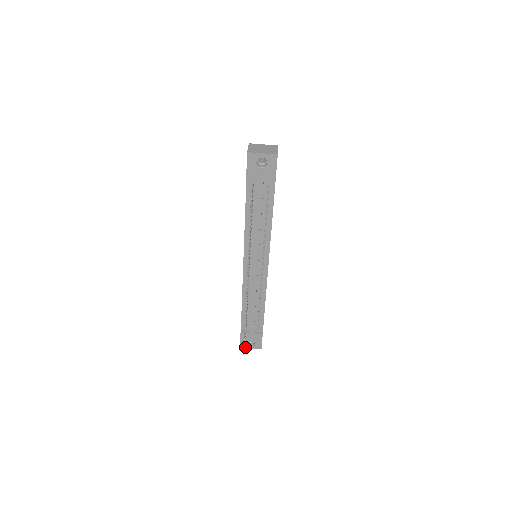
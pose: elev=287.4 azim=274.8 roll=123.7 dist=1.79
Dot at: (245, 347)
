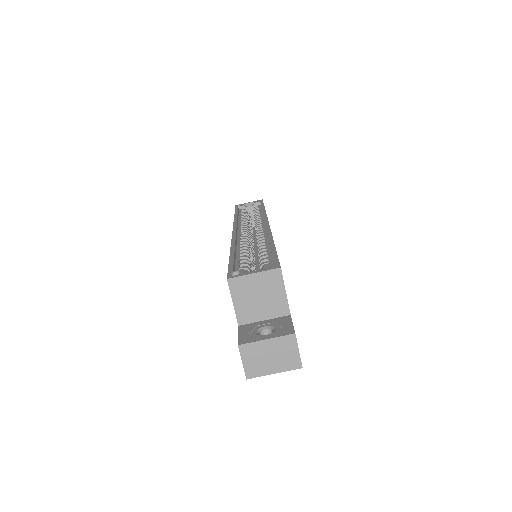
Dot at: occluded
